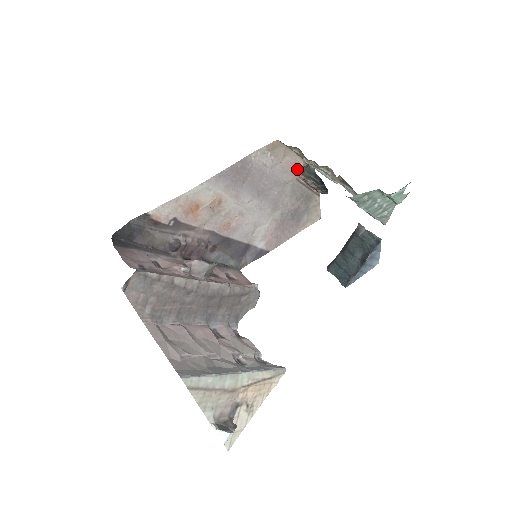
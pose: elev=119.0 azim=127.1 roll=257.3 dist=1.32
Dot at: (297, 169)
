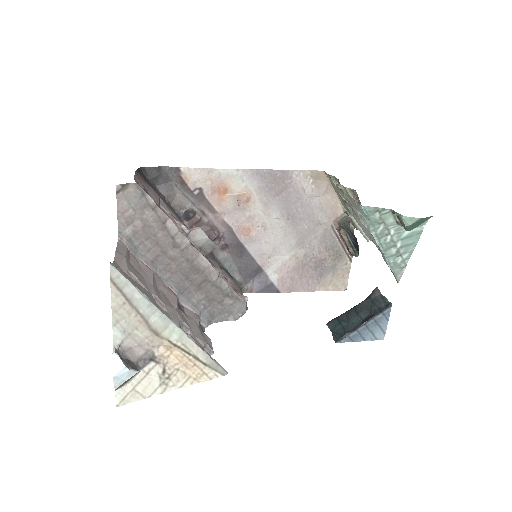
Dot at: (335, 214)
